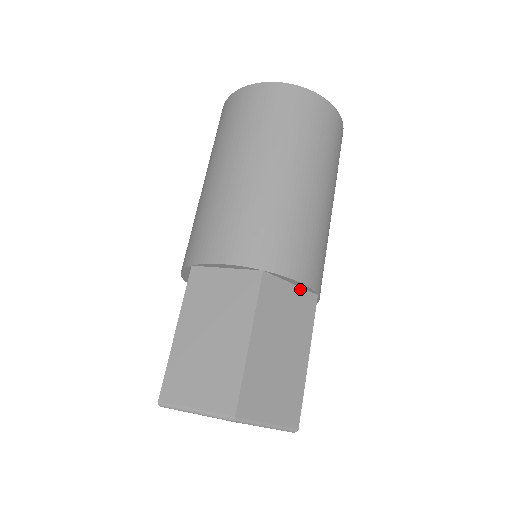
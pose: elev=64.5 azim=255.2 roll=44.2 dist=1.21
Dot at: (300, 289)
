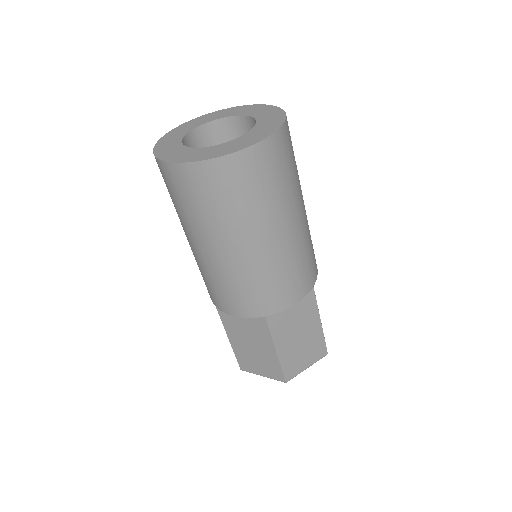
Dot at: occluded
